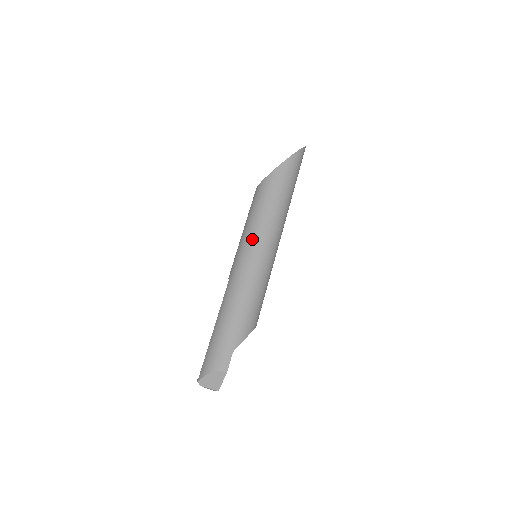
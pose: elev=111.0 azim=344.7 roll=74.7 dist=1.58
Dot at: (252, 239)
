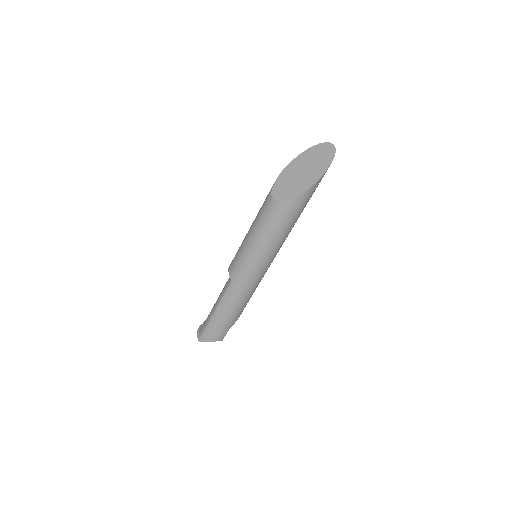
Dot at: (260, 259)
